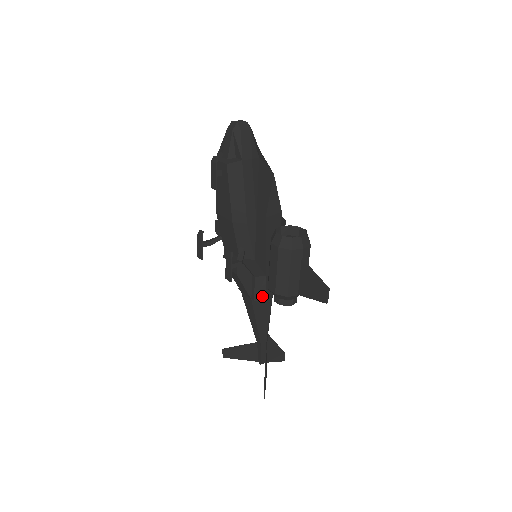
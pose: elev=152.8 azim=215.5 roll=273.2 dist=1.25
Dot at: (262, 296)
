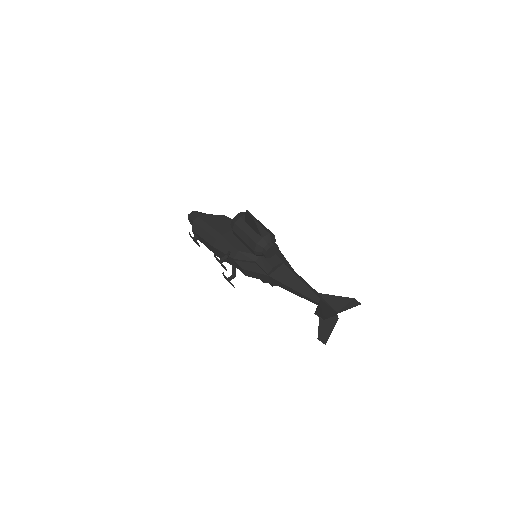
Dot at: (269, 267)
